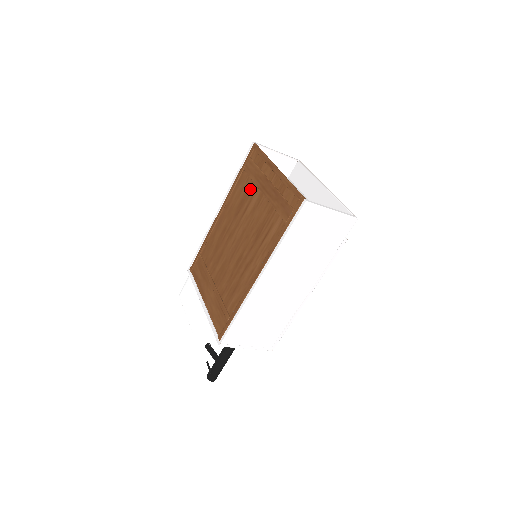
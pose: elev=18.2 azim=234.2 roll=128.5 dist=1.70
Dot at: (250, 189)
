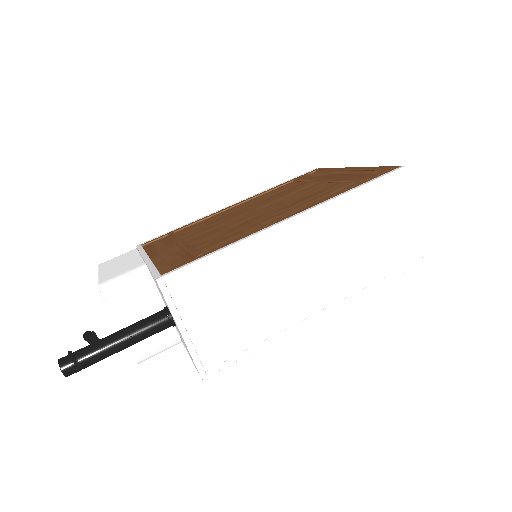
Dot at: (299, 185)
